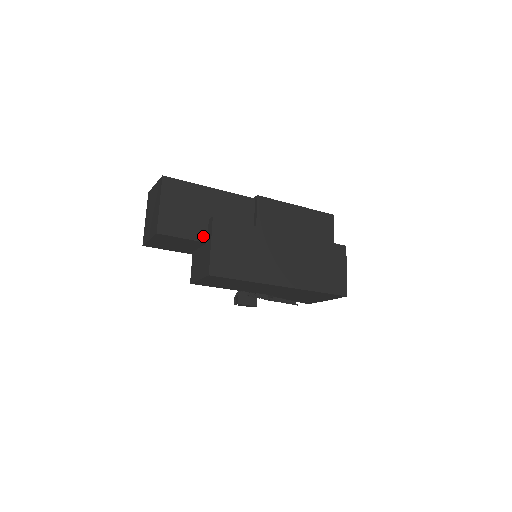
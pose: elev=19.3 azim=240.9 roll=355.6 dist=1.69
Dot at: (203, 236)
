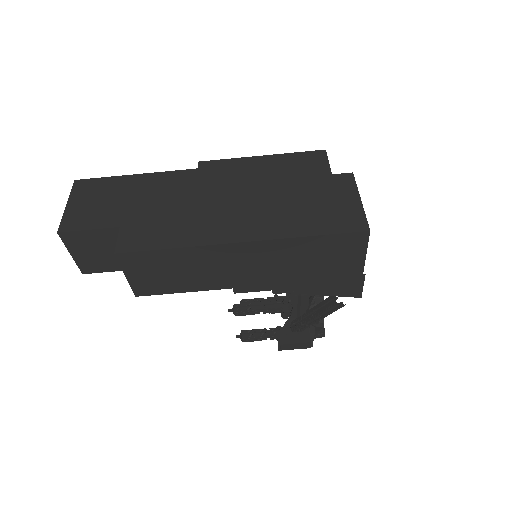
Dot at: occluded
